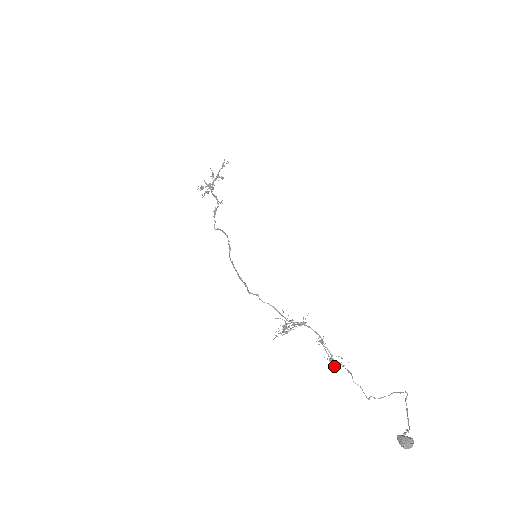
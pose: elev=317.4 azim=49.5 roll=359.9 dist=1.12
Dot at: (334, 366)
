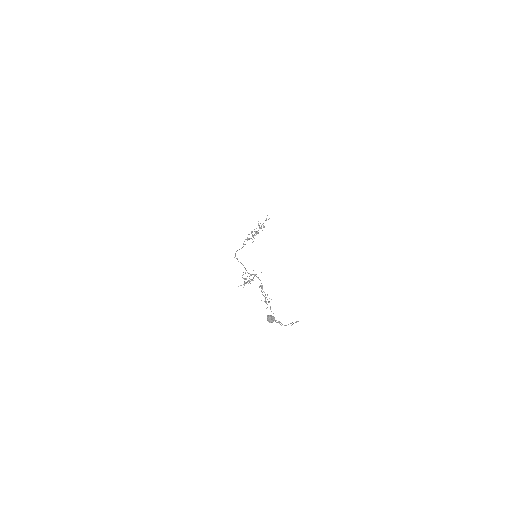
Dot at: (267, 307)
